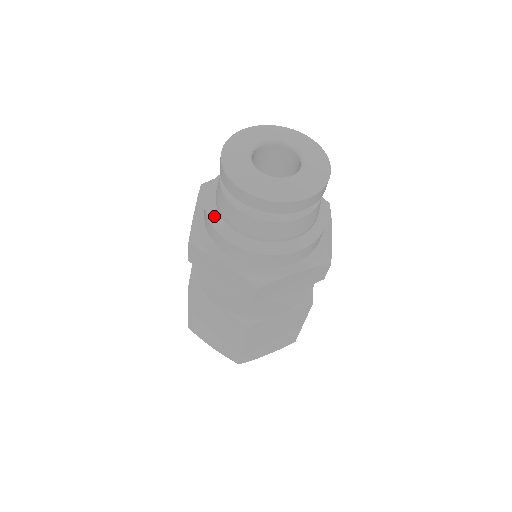
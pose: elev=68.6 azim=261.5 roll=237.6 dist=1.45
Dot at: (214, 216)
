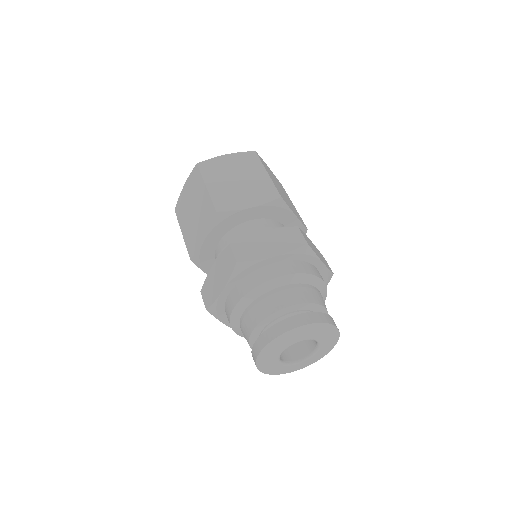
Dot at: (235, 323)
